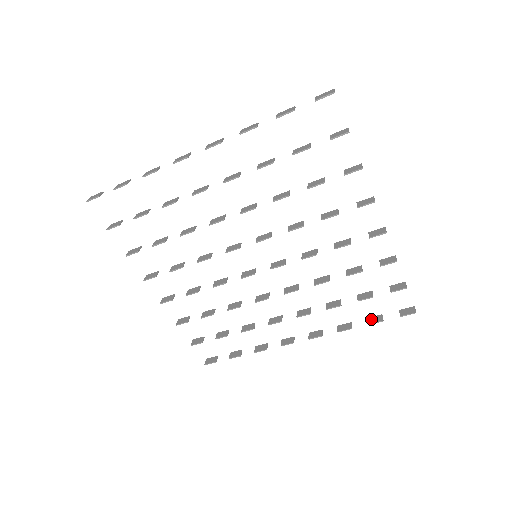
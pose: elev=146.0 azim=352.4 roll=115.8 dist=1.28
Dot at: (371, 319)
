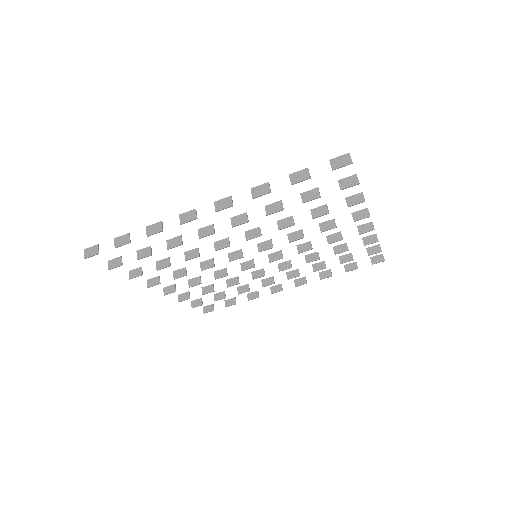
Dot at: (347, 267)
